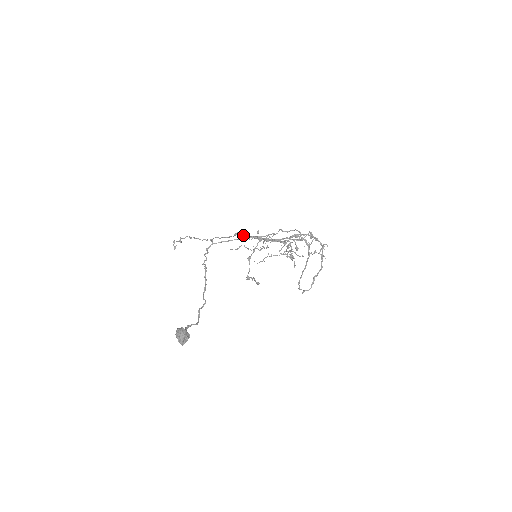
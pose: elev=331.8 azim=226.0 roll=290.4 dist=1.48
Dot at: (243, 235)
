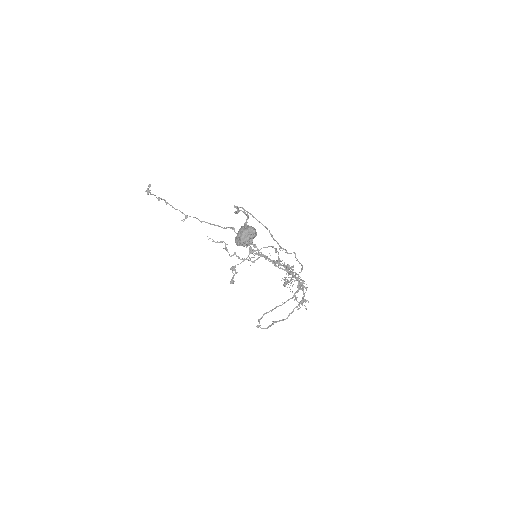
Dot at: occluded
